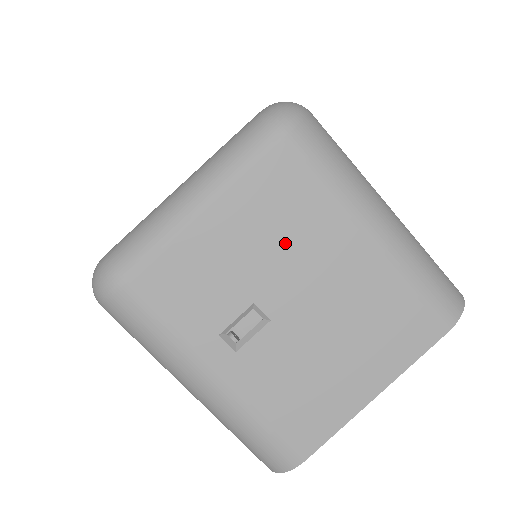
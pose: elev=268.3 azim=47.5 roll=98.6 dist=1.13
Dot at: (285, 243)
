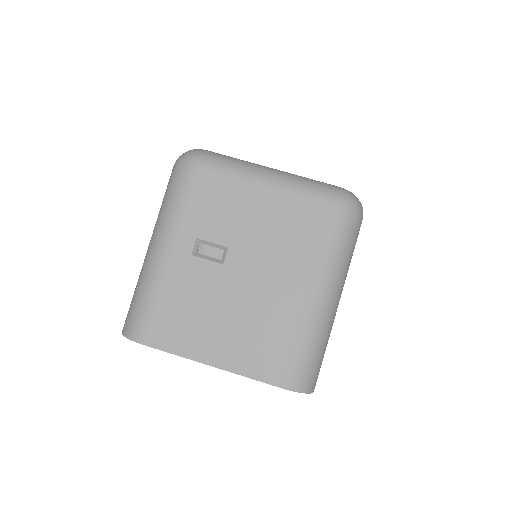
Dot at: (276, 244)
